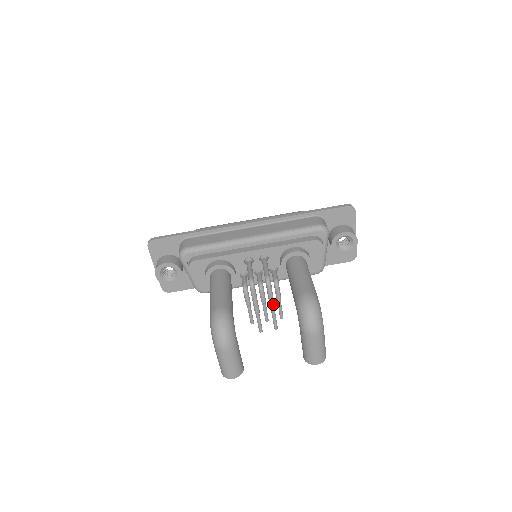
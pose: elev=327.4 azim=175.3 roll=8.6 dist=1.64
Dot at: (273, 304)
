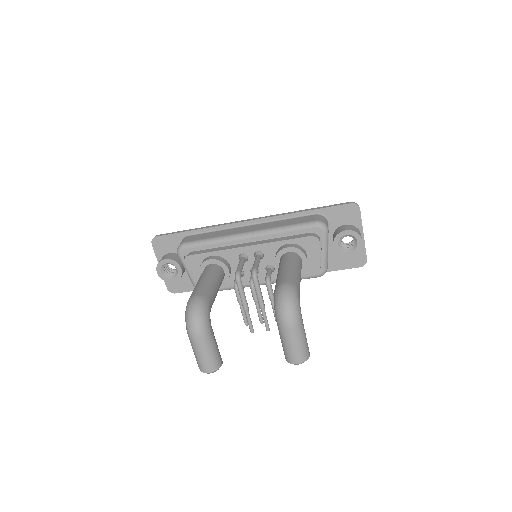
Dot at: (261, 300)
